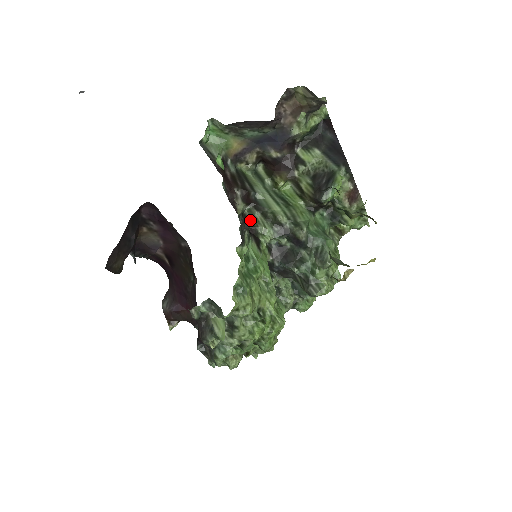
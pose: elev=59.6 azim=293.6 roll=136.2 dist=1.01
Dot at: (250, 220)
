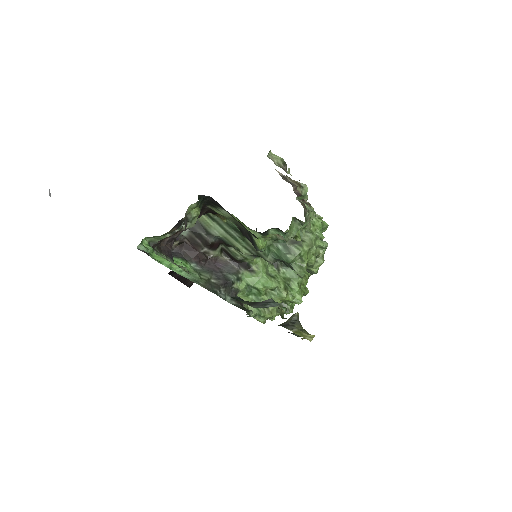
Dot at: (230, 254)
